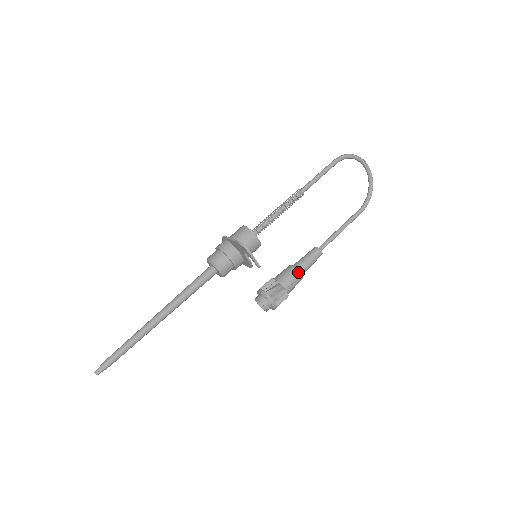
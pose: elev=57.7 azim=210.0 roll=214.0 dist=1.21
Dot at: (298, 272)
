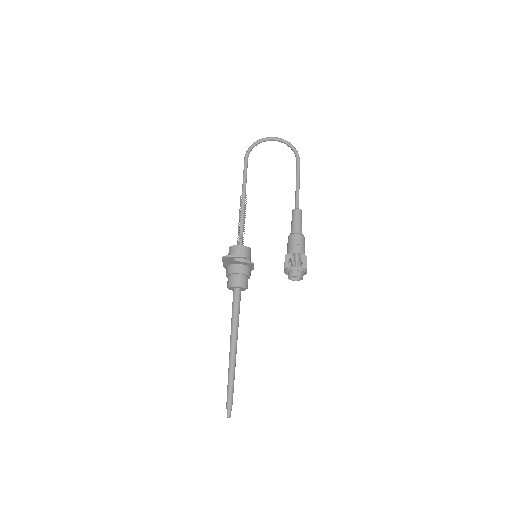
Dot at: (293, 235)
